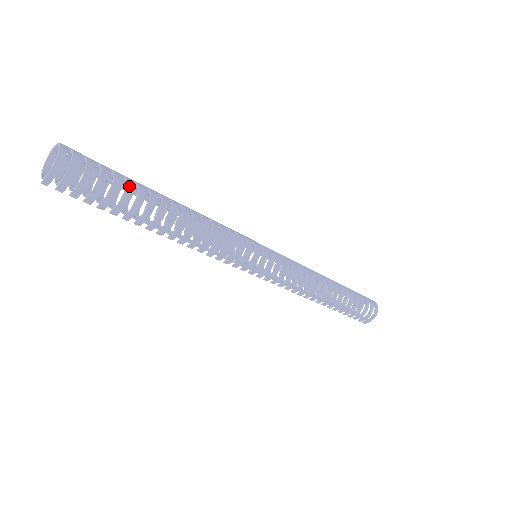
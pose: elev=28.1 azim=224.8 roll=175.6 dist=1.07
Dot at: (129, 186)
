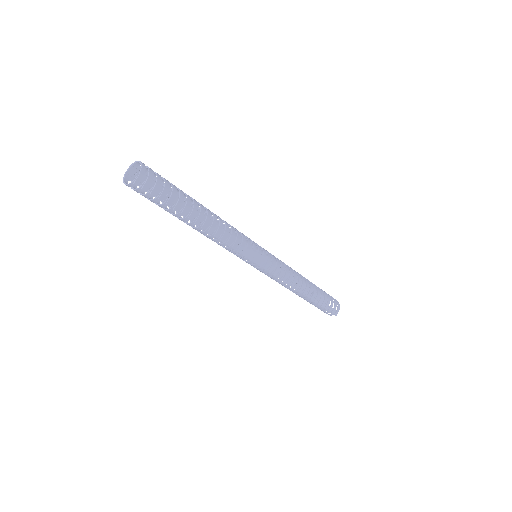
Dot at: occluded
